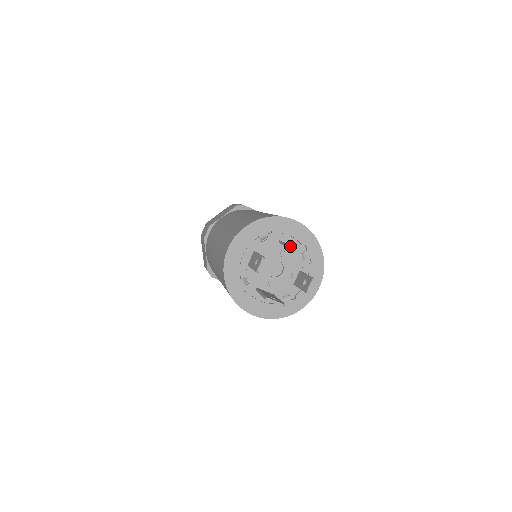
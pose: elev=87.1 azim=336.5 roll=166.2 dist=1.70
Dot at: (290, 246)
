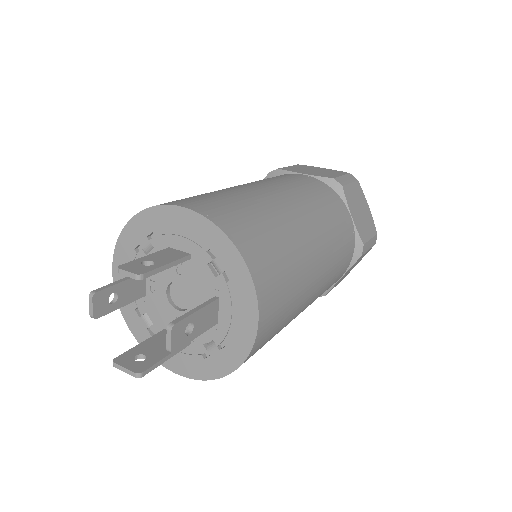
Dot at: occluded
